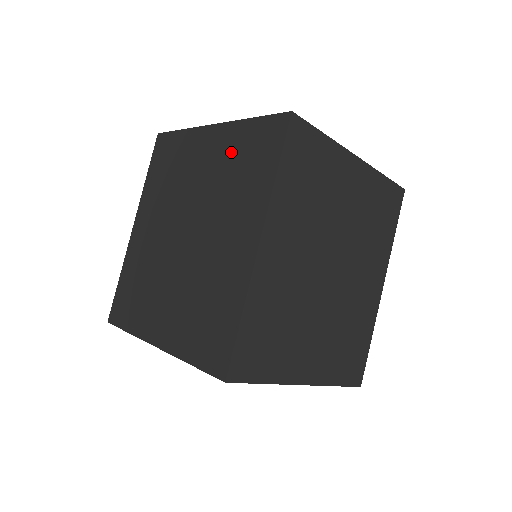
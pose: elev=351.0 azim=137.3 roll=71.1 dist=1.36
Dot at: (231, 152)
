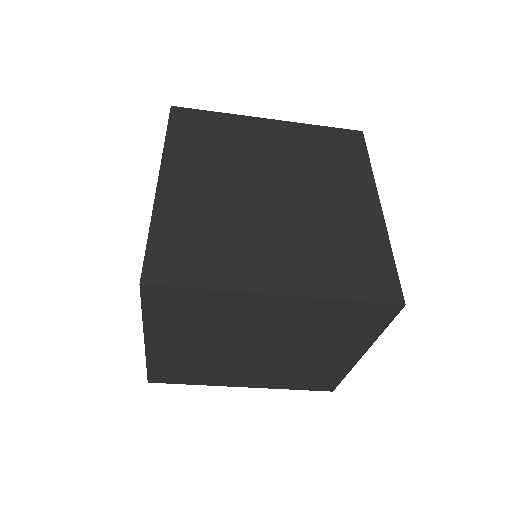
Dot at: (308, 142)
